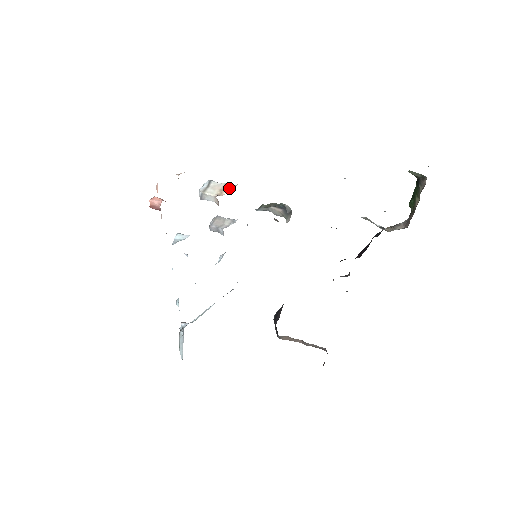
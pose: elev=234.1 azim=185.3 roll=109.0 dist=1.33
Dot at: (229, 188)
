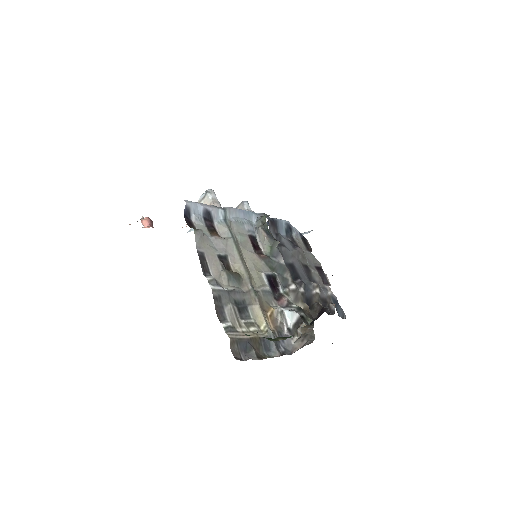
Dot at: occluded
